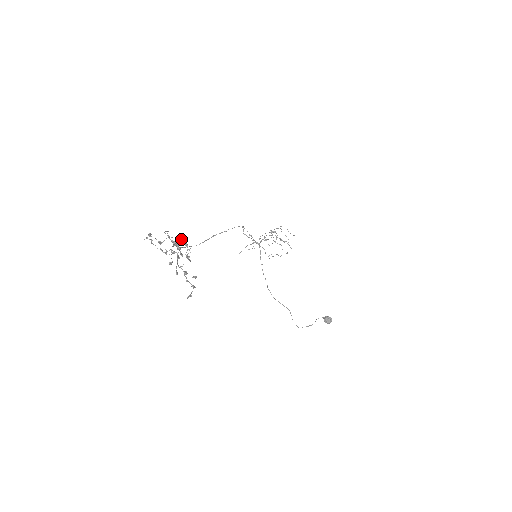
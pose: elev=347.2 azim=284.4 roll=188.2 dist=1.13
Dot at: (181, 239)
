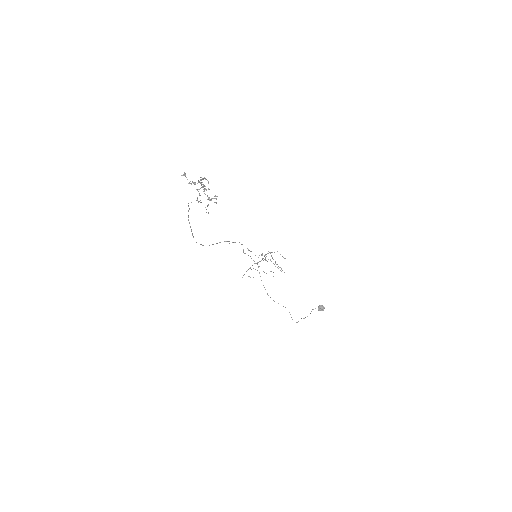
Dot at: (205, 178)
